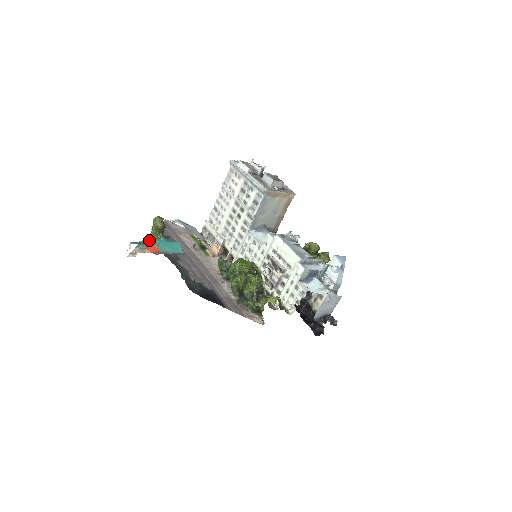
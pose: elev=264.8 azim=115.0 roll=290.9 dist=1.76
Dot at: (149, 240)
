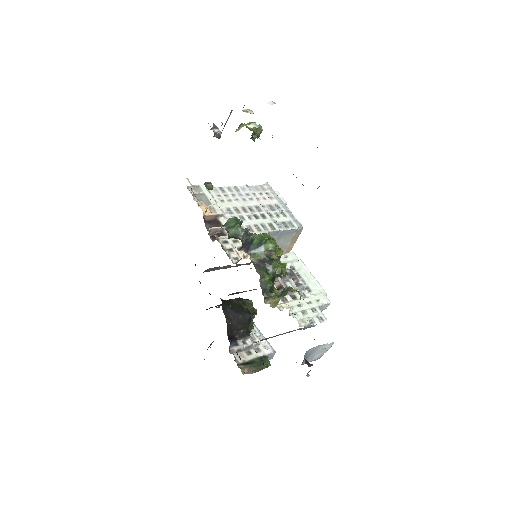
Dot at: (256, 124)
